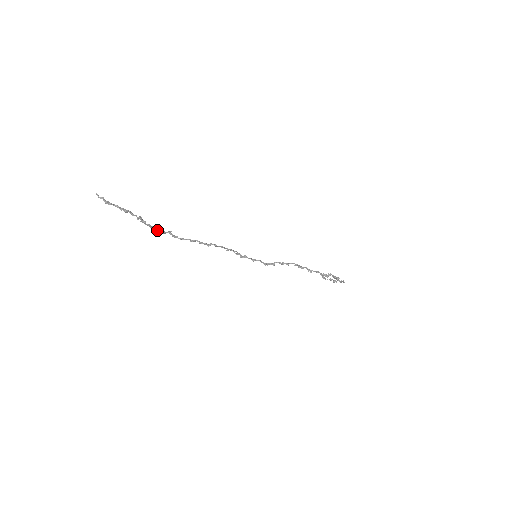
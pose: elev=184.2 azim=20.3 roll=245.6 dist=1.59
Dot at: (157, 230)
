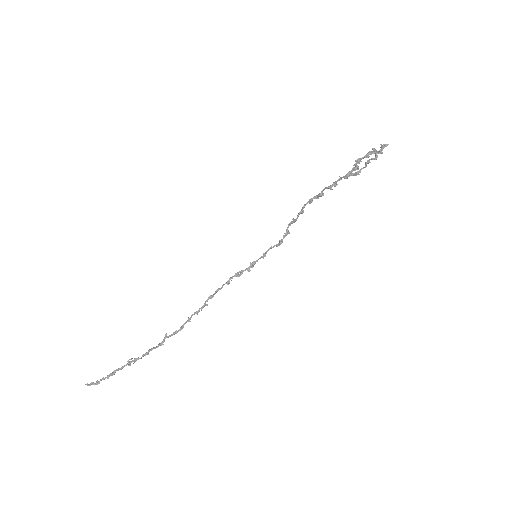
Dot at: occluded
